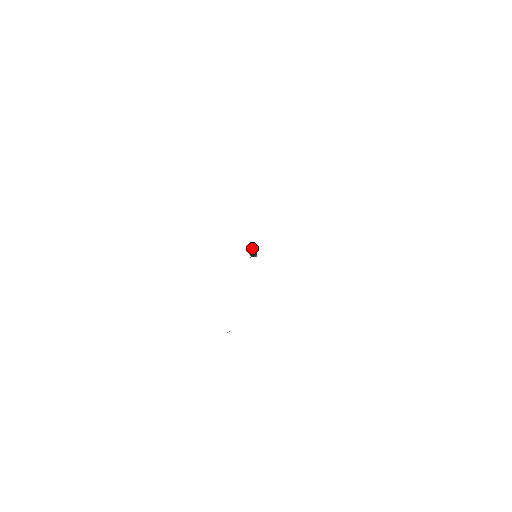
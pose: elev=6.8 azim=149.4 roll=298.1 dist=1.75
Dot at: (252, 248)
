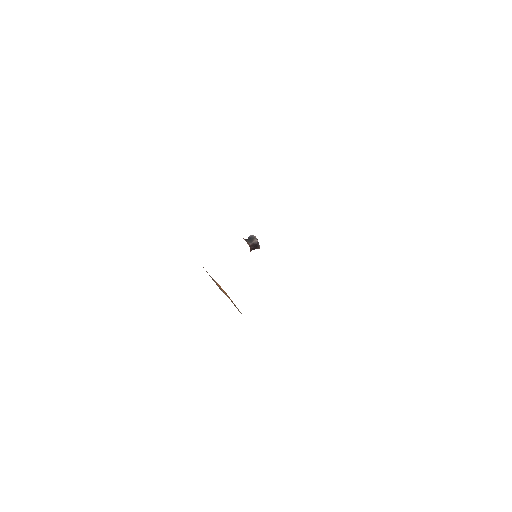
Dot at: (252, 240)
